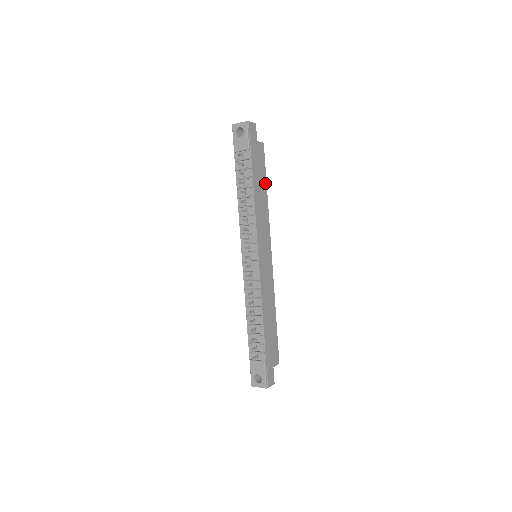
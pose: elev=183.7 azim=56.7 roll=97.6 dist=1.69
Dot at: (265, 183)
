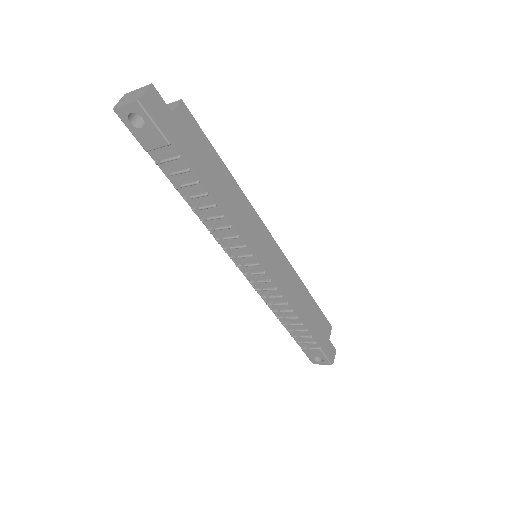
Dot at: (219, 161)
